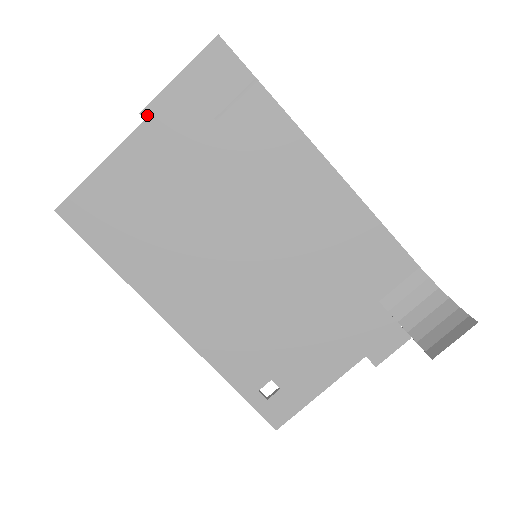
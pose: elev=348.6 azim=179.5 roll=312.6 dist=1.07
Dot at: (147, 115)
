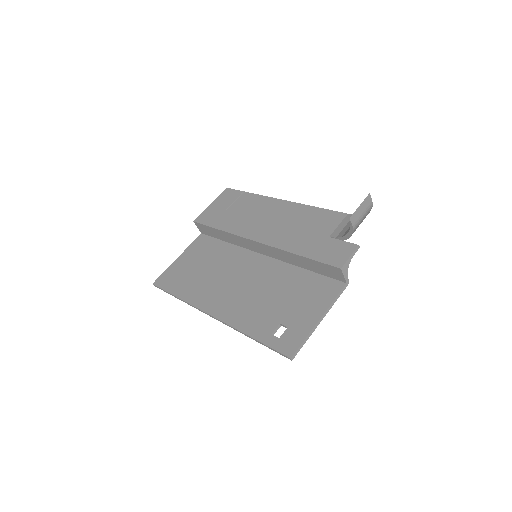
Dot at: (197, 221)
